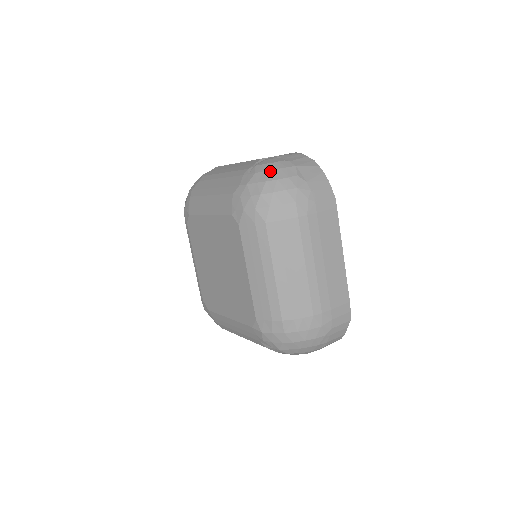
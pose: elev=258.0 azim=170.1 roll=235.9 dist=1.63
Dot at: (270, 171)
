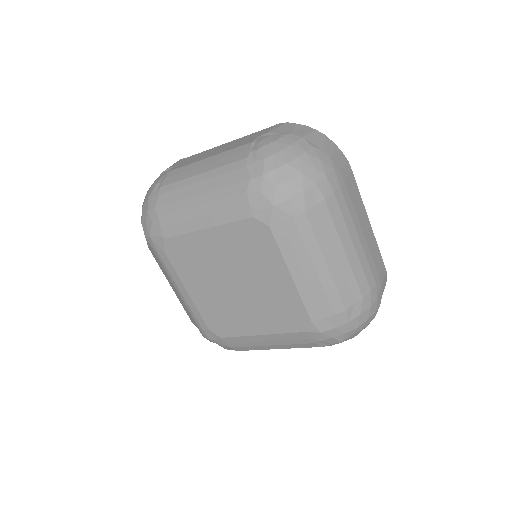
Dot at: (281, 151)
